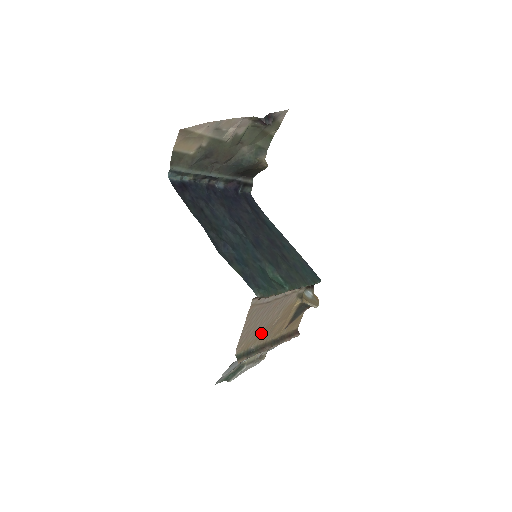
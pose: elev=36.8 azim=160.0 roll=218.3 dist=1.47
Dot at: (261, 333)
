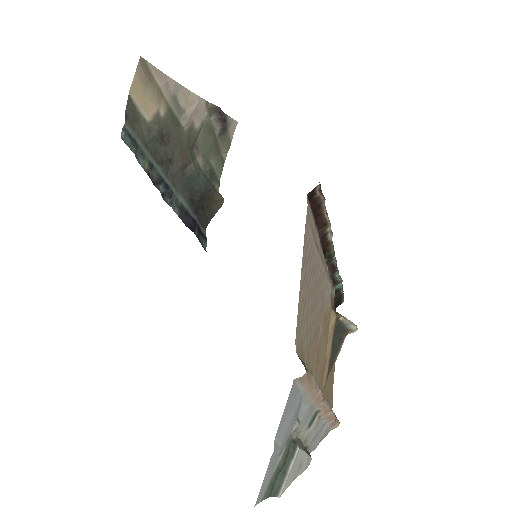
Dot at: (310, 344)
